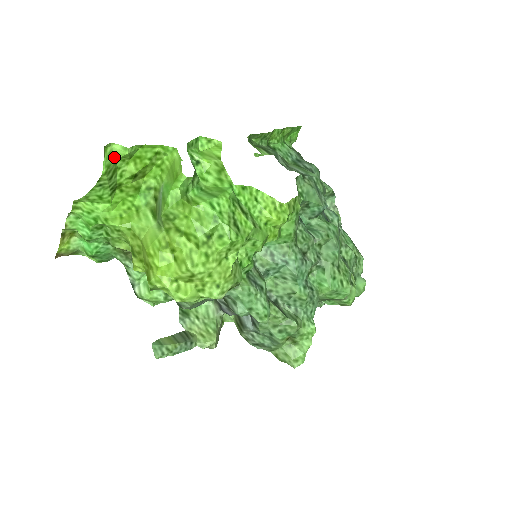
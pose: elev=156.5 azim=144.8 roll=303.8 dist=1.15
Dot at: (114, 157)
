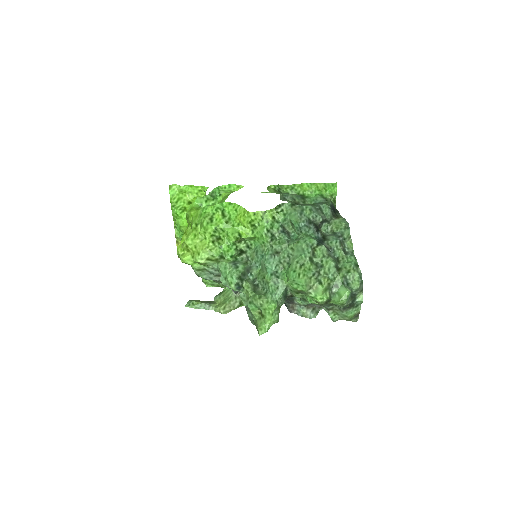
Dot at: (177, 191)
